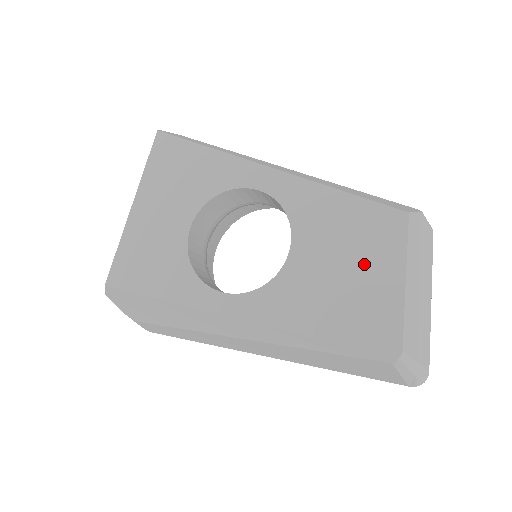
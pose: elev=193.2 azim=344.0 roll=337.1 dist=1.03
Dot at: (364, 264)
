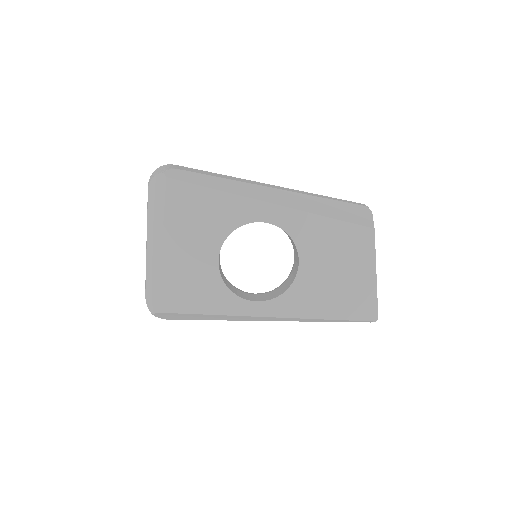
Dot at: (350, 267)
